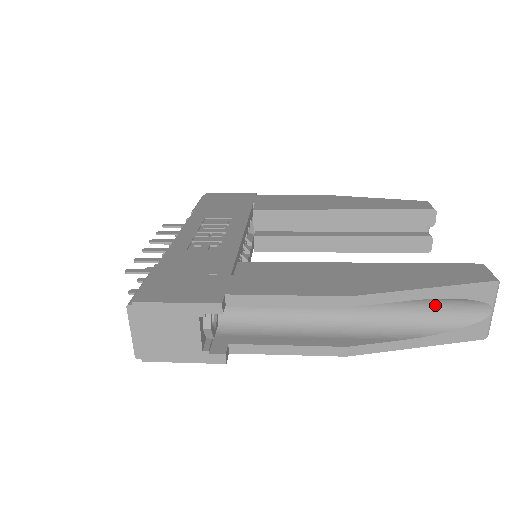
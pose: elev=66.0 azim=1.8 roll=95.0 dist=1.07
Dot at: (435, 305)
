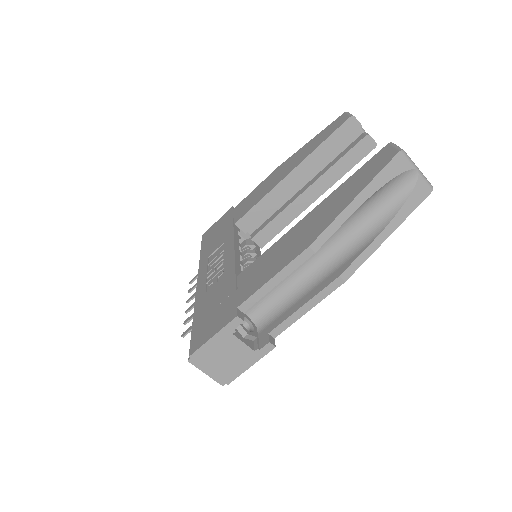
Dot at: (376, 200)
